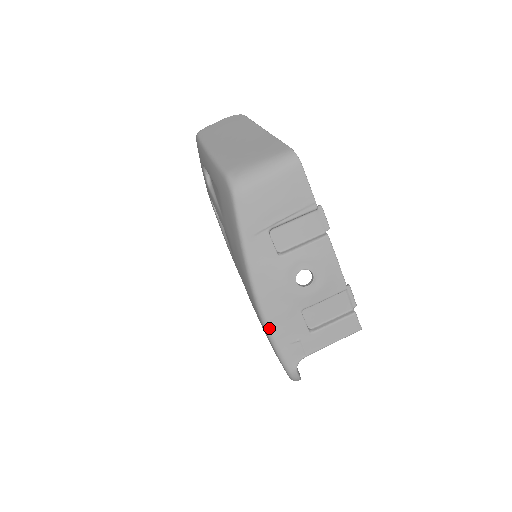
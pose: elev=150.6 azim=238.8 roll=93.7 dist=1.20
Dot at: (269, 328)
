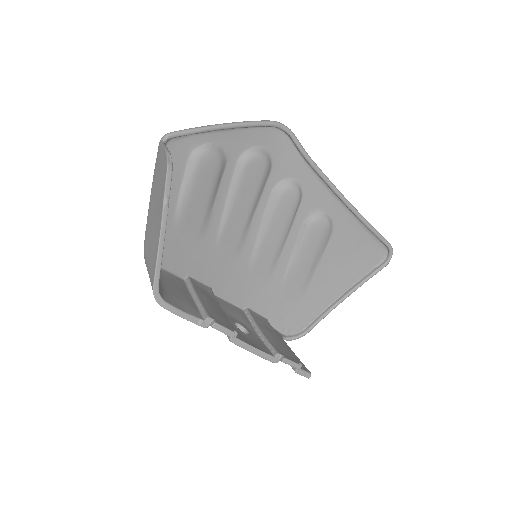
Dot at: occluded
